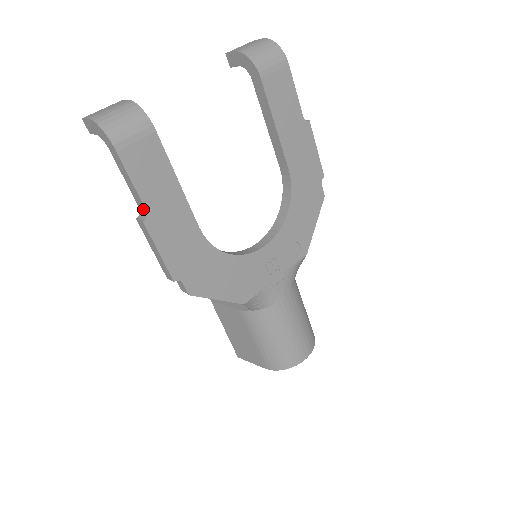
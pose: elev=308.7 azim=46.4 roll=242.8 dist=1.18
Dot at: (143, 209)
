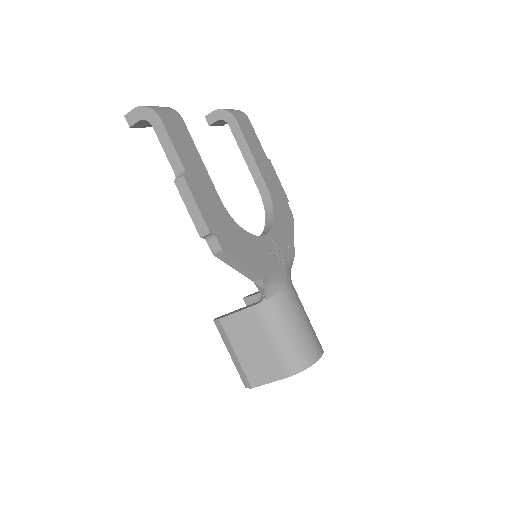
Dot at: (180, 170)
